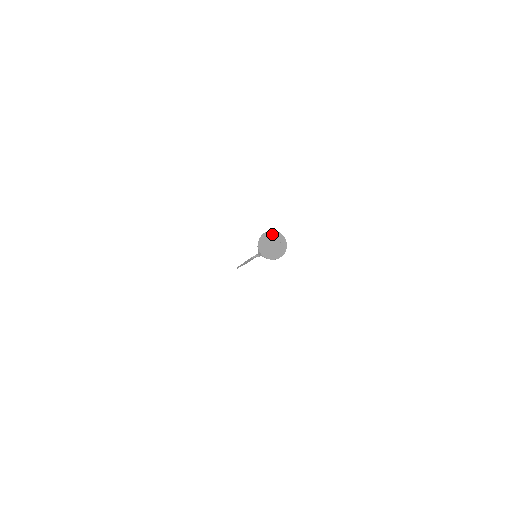
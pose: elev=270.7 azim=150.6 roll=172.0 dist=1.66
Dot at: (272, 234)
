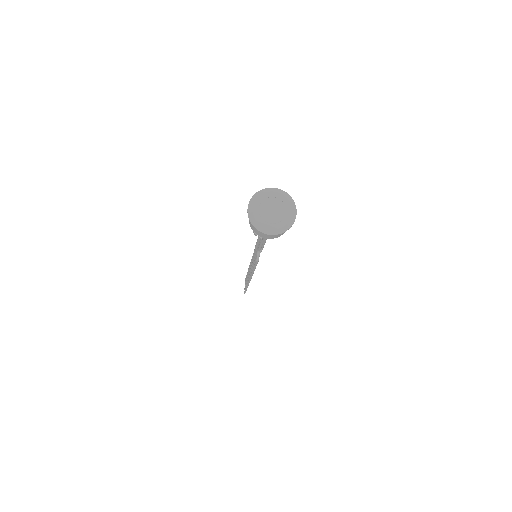
Dot at: (256, 201)
